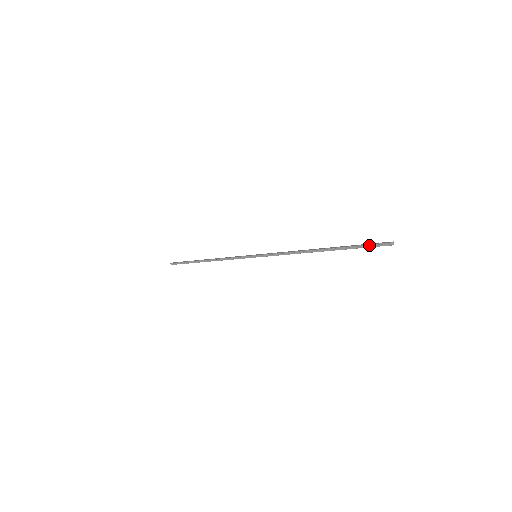
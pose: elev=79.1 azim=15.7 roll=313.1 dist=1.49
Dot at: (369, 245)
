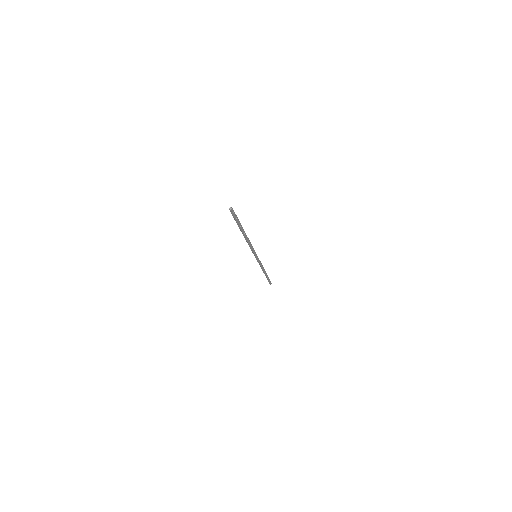
Dot at: (233, 217)
